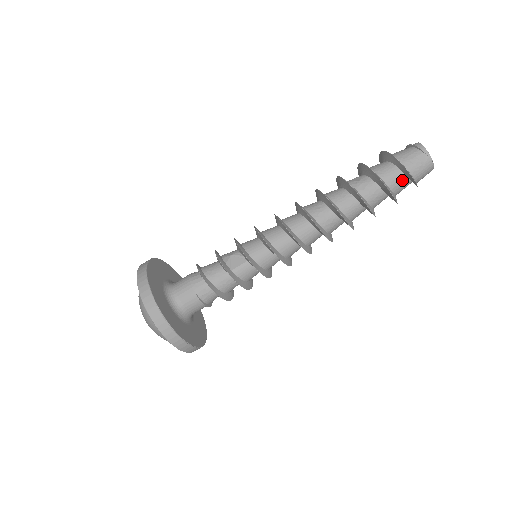
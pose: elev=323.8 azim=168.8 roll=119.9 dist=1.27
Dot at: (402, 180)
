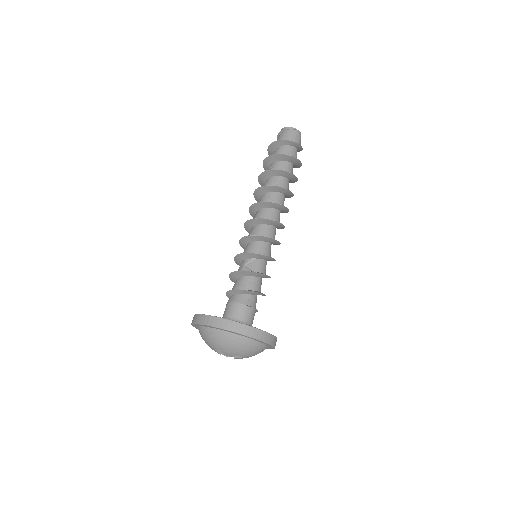
Dot at: (294, 150)
